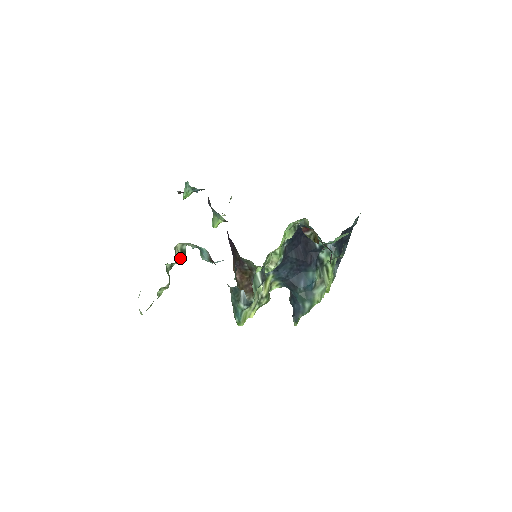
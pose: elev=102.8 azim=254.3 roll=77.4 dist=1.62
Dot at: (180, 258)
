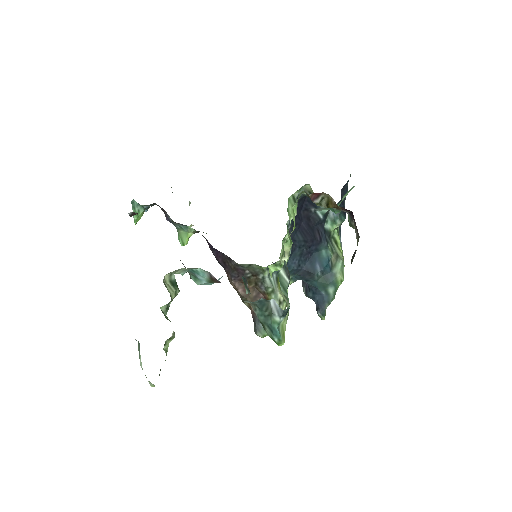
Dot at: (174, 293)
